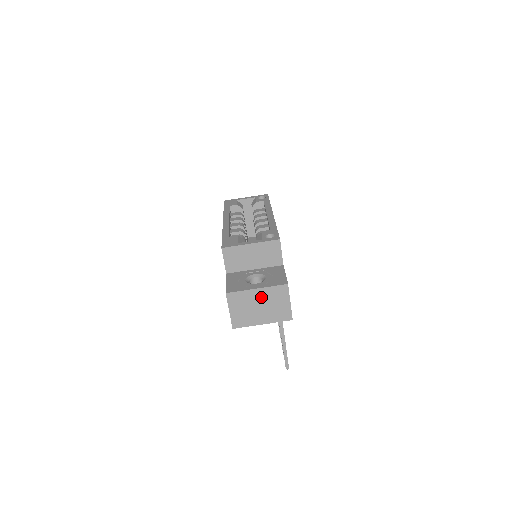
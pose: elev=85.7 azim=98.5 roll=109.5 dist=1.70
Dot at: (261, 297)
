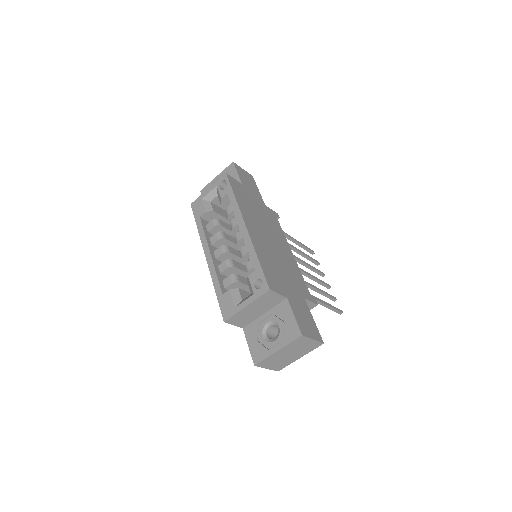
Dot at: (285, 351)
